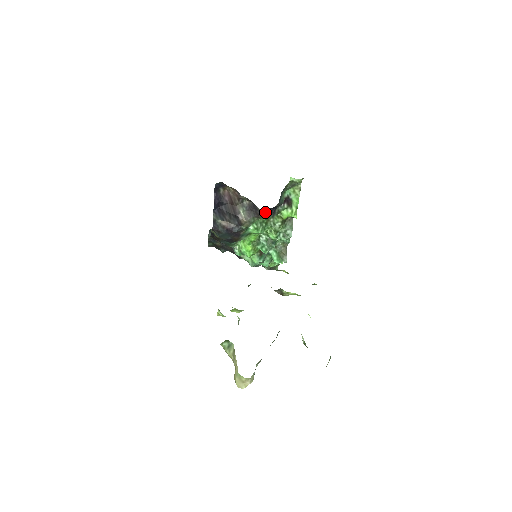
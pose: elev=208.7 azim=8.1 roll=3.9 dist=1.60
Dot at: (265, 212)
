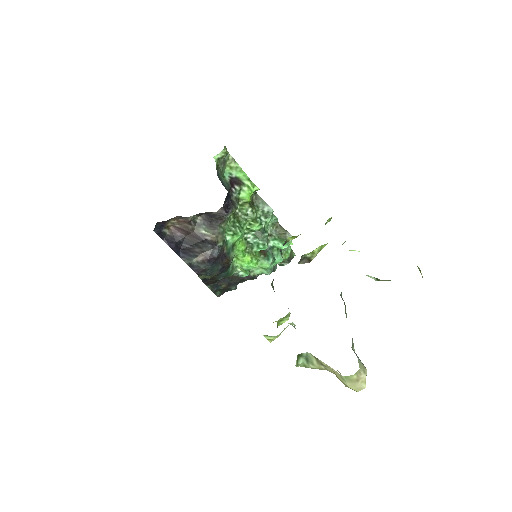
Dot at: (224, 210)
